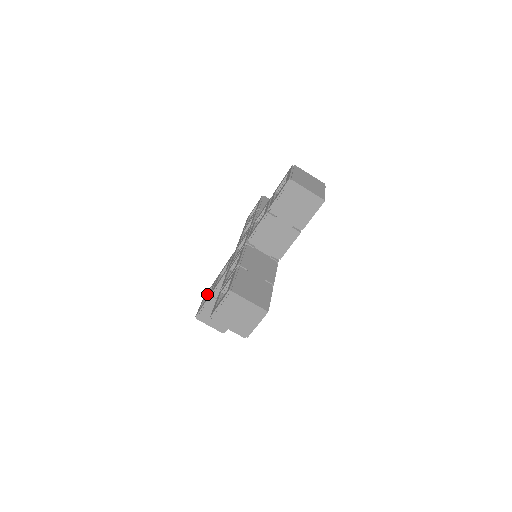
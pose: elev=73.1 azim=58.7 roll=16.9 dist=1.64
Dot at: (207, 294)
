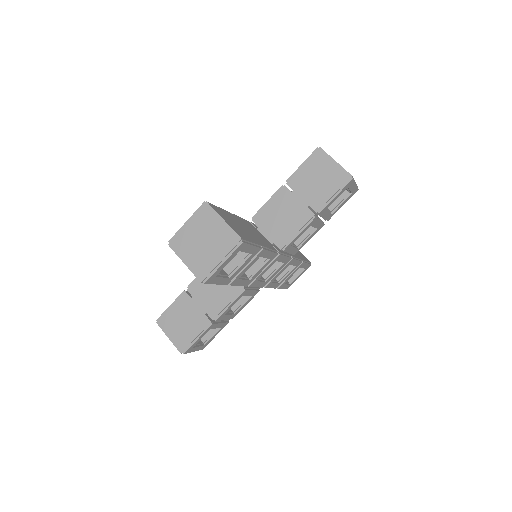
Dot at: occluded
